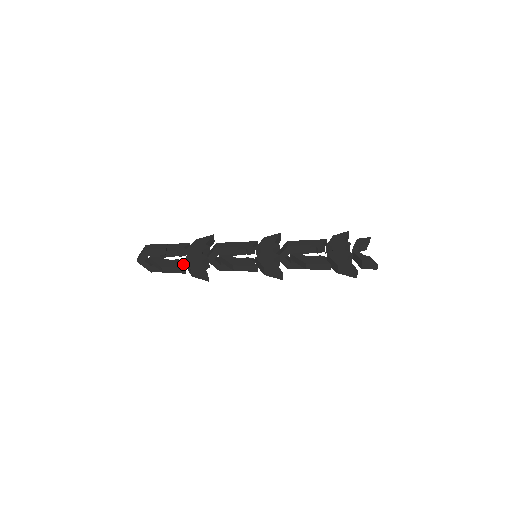
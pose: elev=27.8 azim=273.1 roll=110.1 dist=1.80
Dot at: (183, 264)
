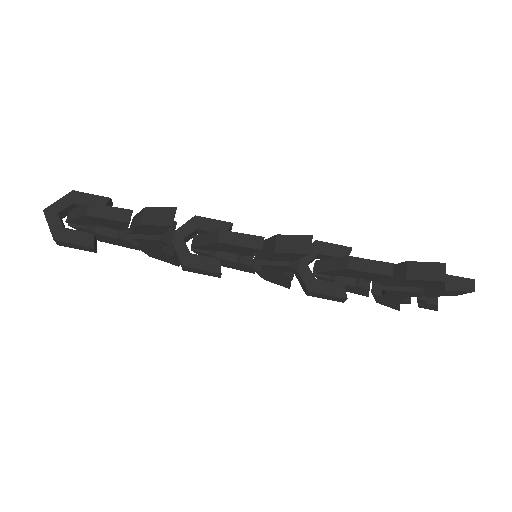
Dot at: (127, 224)
